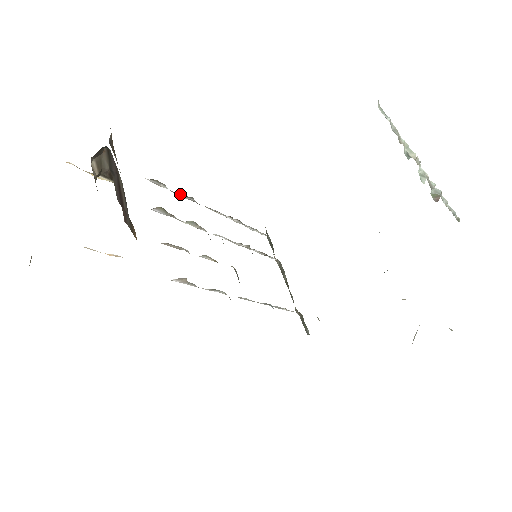
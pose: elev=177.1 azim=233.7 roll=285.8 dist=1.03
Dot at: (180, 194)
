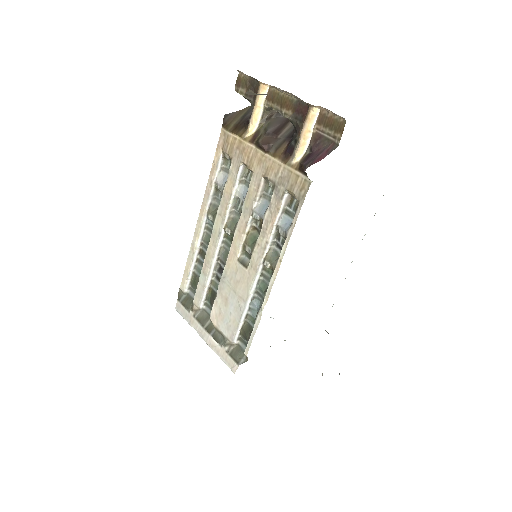
Dot at: (214, 188)
